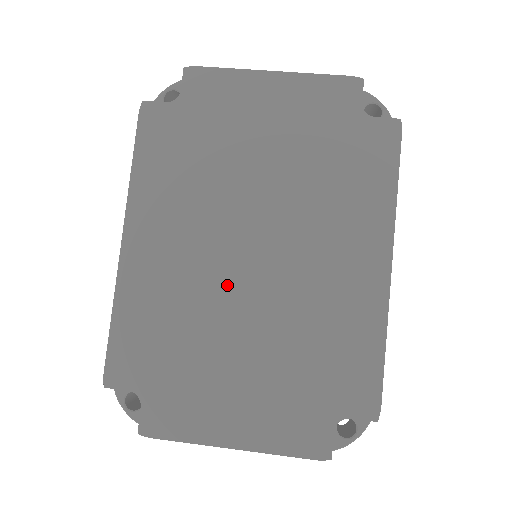
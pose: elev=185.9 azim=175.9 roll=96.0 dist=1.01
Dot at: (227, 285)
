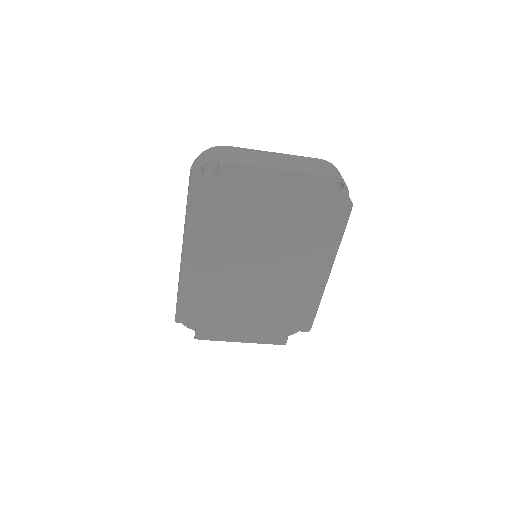
Dot at: (242, 282)
